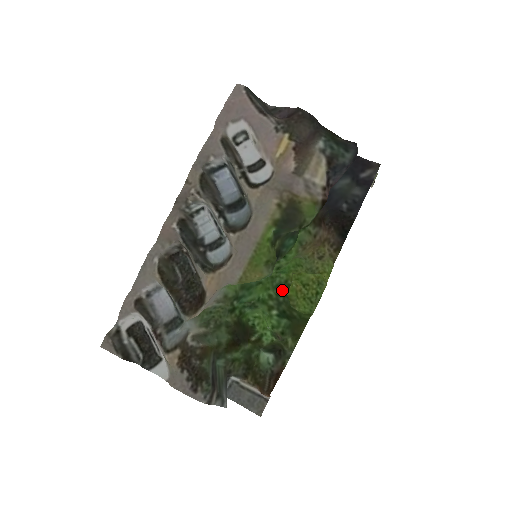
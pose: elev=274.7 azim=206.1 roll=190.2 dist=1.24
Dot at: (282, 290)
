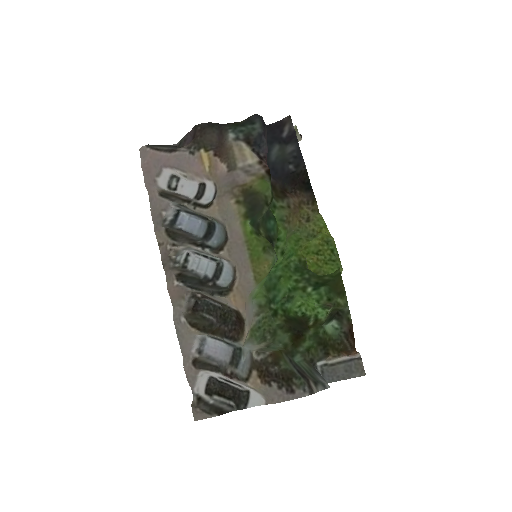
Dot at: (302, 269)
